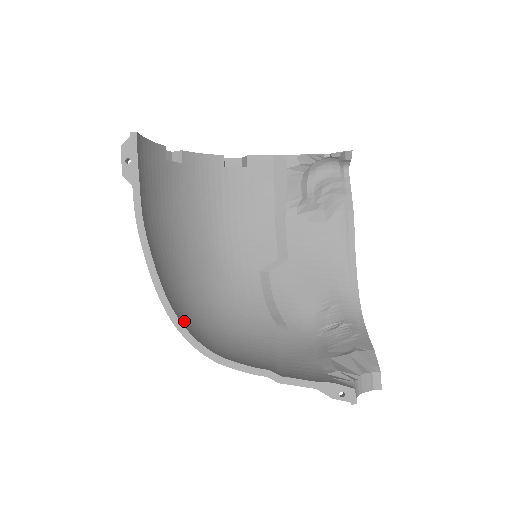
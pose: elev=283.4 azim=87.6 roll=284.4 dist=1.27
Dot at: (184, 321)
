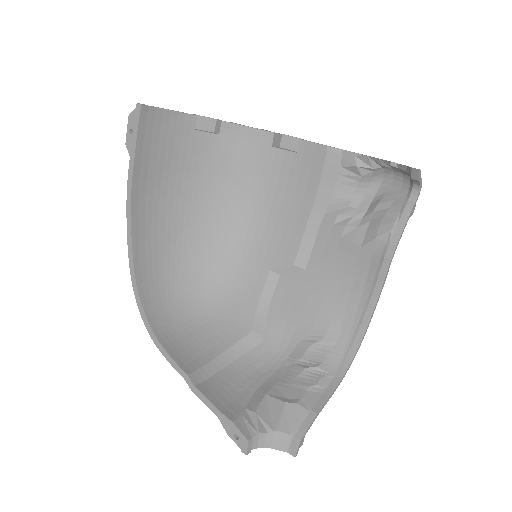
Dot at: (148, 293)
